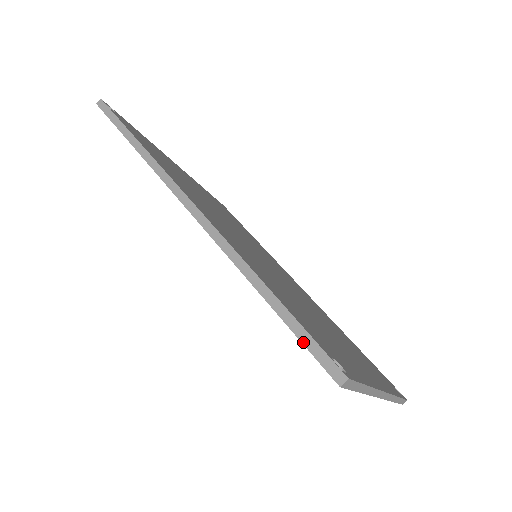
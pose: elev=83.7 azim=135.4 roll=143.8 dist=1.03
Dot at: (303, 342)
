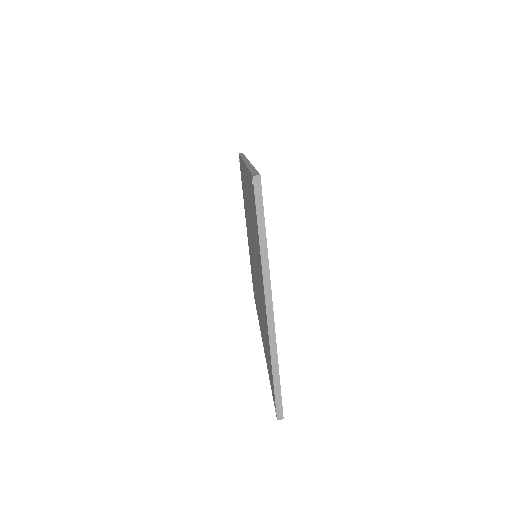
Dot at: (251, 172)
